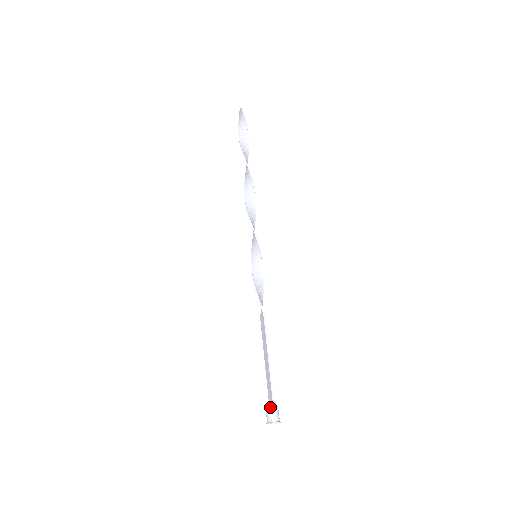
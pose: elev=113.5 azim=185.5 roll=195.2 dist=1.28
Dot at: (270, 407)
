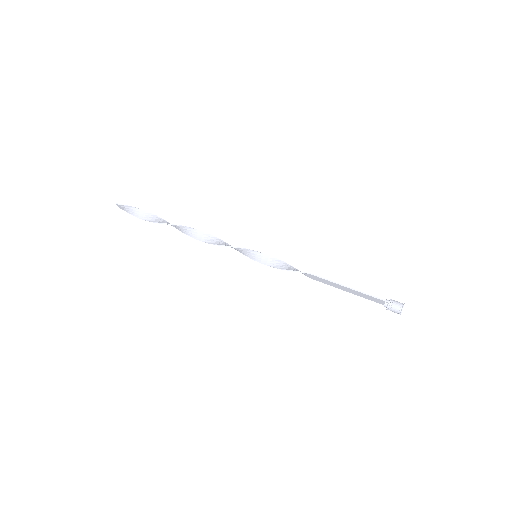
Dot at: (388, 306)
